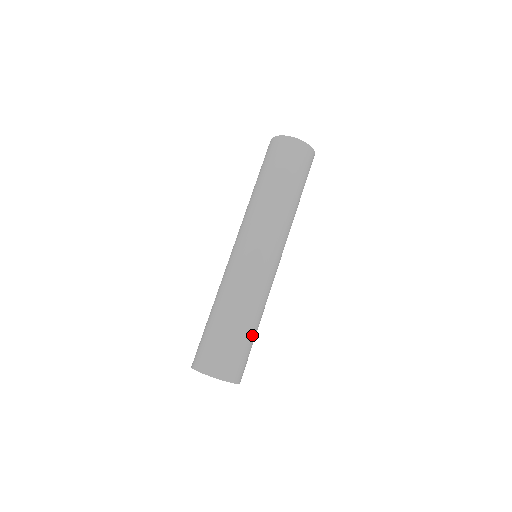
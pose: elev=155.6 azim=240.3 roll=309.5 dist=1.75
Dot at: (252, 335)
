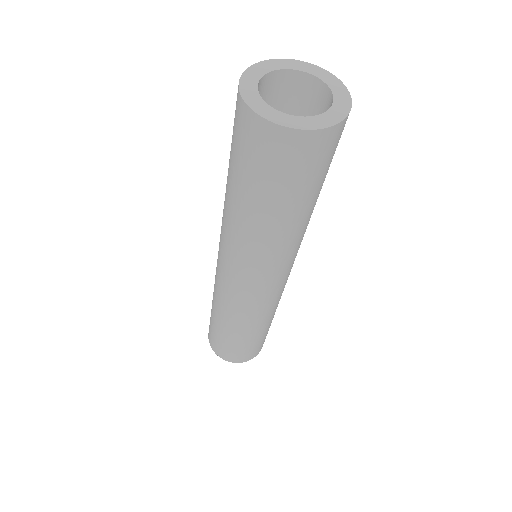
Dot at: (270, 324)
